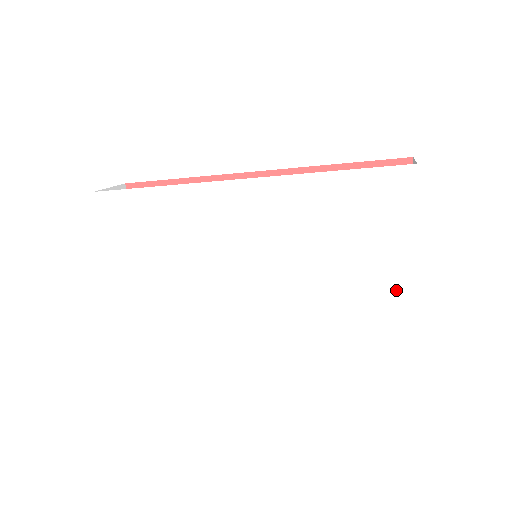
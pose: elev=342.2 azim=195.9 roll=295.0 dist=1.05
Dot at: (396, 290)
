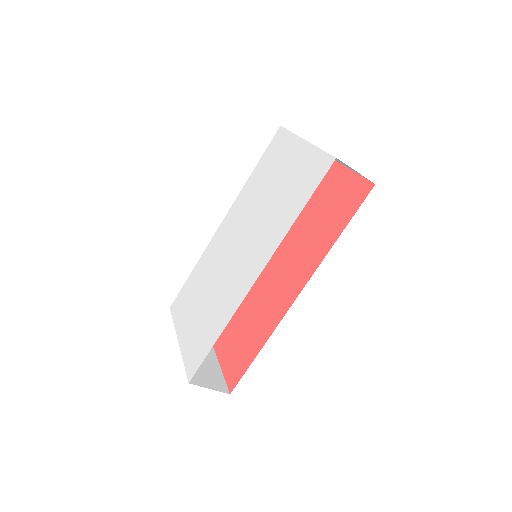
Dot at: (305, 160)
